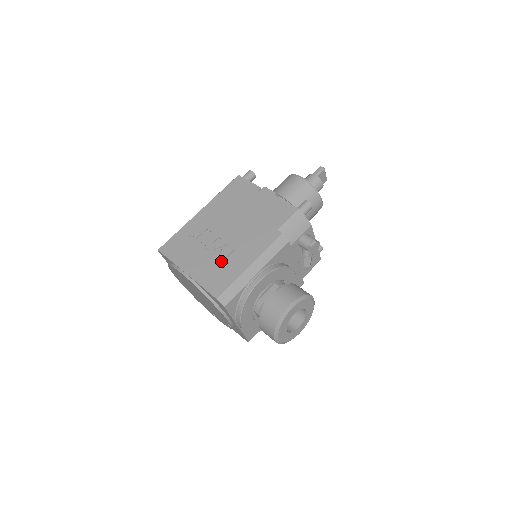
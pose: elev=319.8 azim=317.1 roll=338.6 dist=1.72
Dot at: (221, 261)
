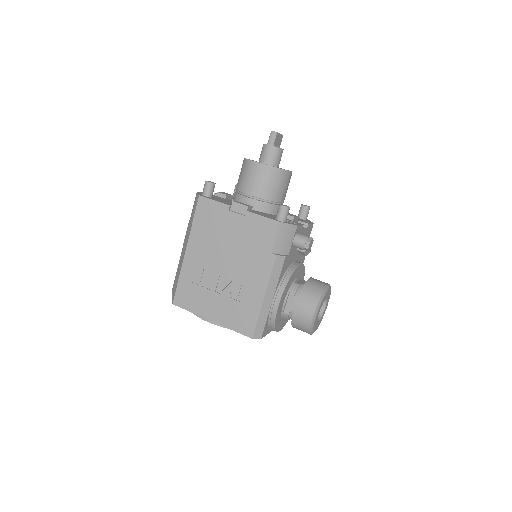
Dot at: (236, 301)
